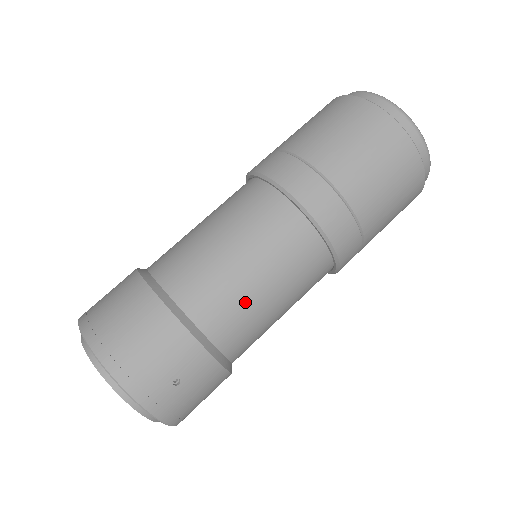
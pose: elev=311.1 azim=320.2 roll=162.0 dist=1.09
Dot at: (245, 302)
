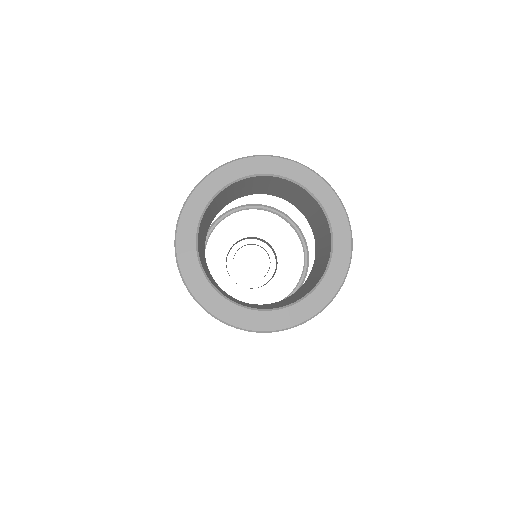
Dot at: occluded
